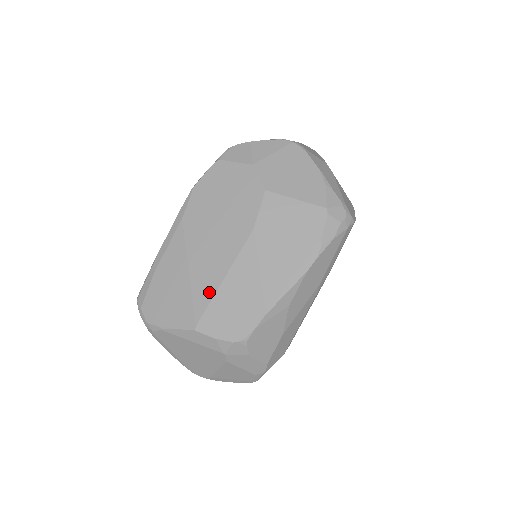
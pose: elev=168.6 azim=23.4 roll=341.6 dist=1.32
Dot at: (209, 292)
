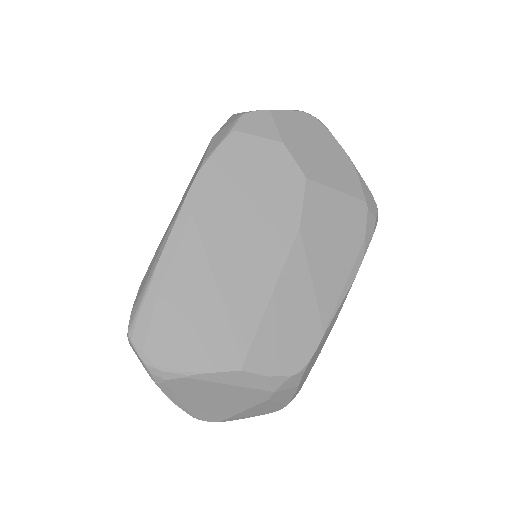
Dot at: (253, 316)
